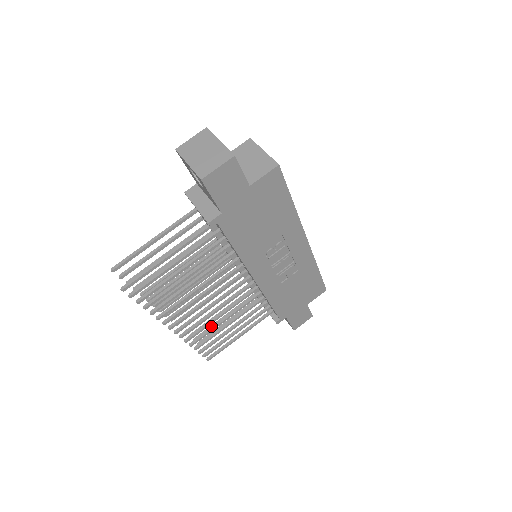
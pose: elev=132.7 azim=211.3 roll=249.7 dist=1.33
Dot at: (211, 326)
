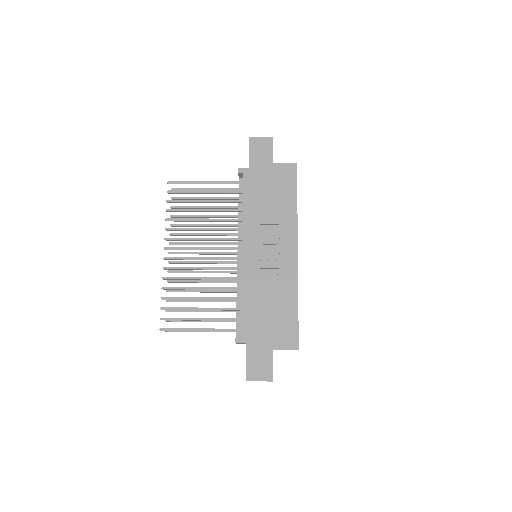
Dot at: occluded
